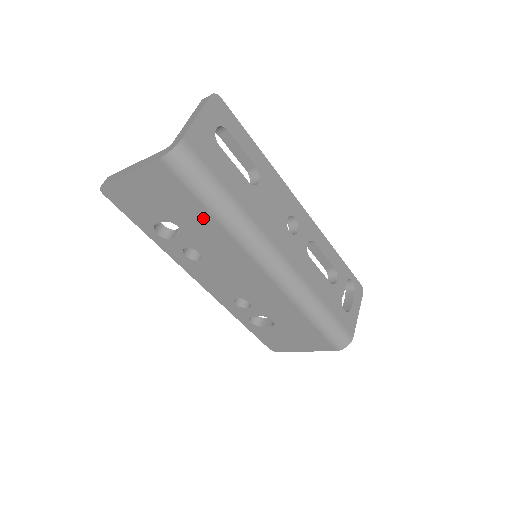
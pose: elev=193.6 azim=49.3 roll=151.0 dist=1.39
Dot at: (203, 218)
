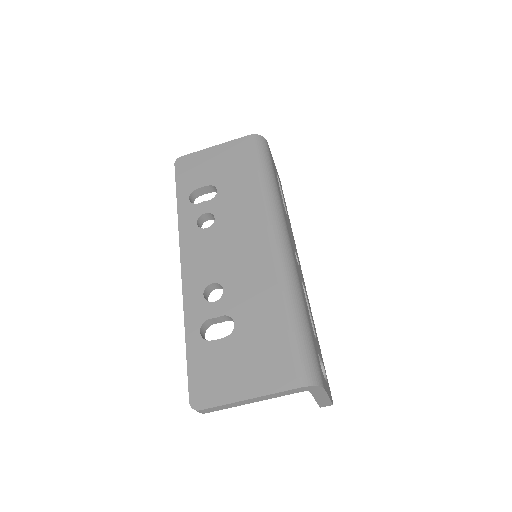
Dot at: (248, 180)
